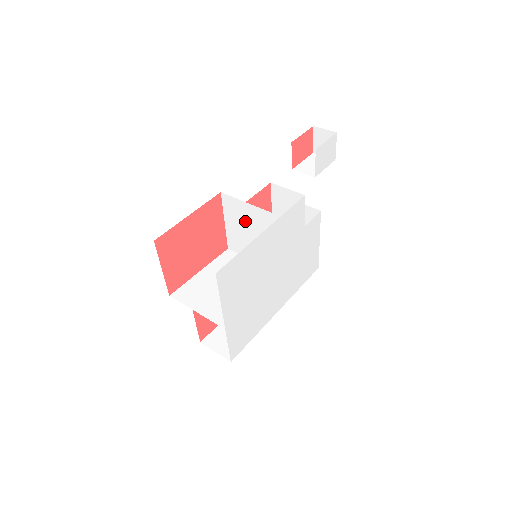
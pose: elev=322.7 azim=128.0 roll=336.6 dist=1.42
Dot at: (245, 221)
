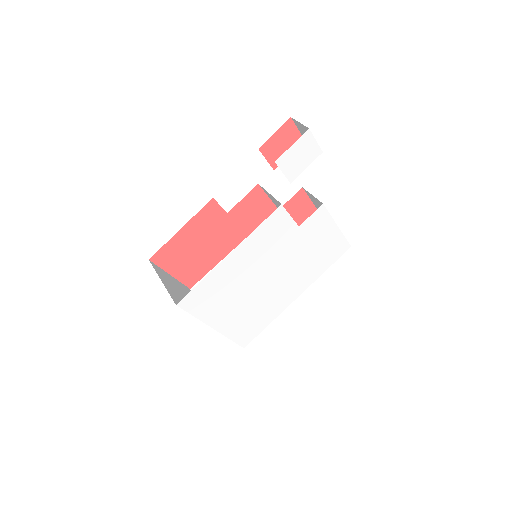
Dot at: occluded
